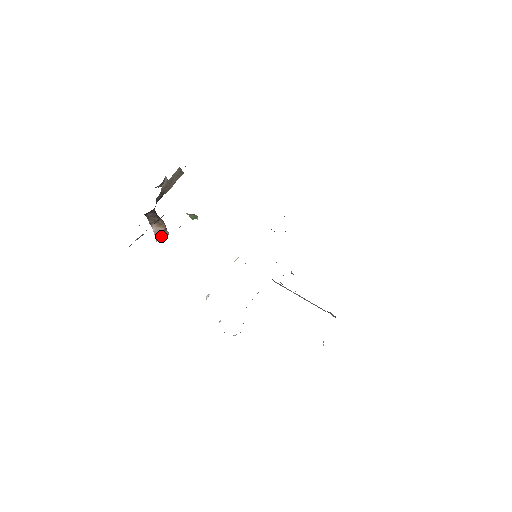
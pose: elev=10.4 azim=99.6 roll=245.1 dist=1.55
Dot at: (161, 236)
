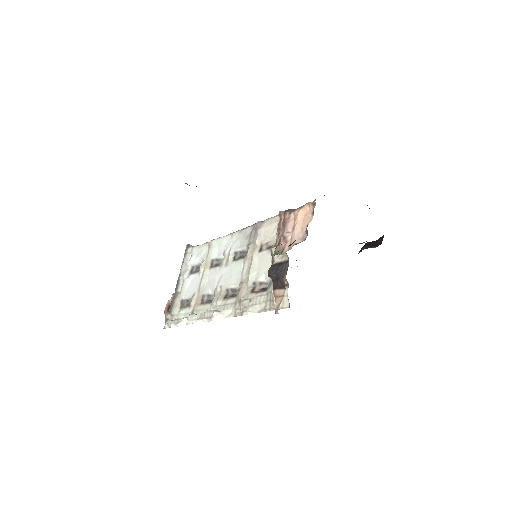
Dot at: occluded
